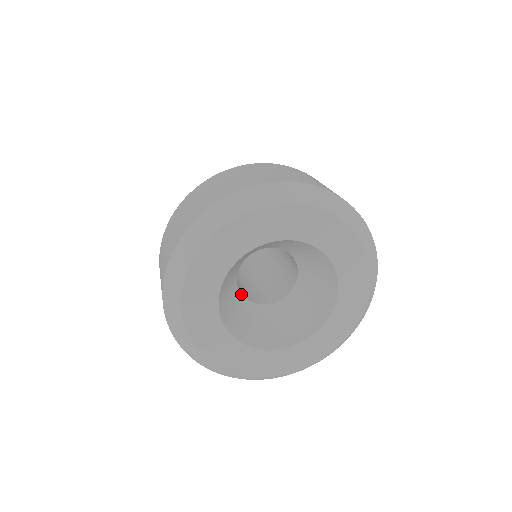
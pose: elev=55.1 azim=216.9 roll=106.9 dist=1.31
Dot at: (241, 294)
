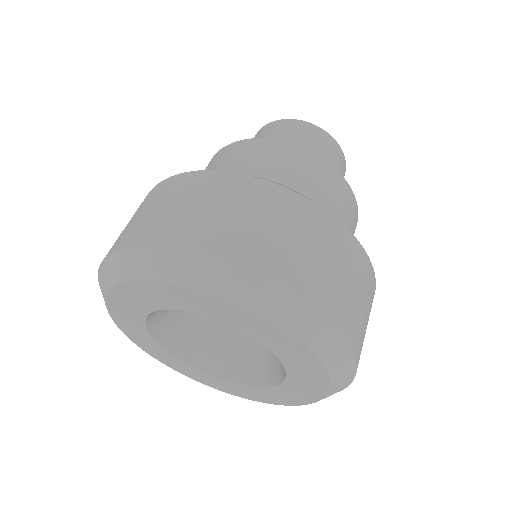
Dot at: occluded
